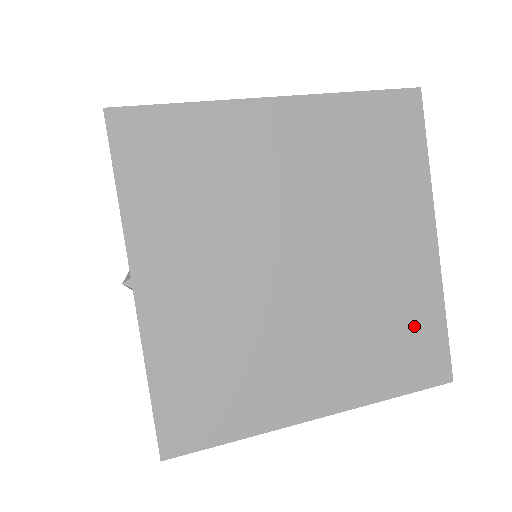
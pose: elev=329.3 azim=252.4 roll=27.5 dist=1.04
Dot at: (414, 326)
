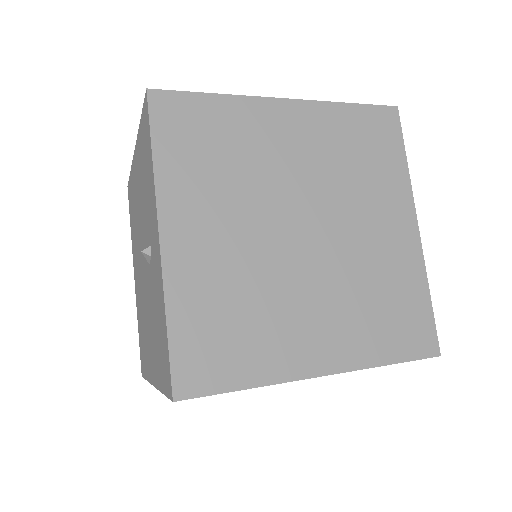
Dot at: (403, 300)
